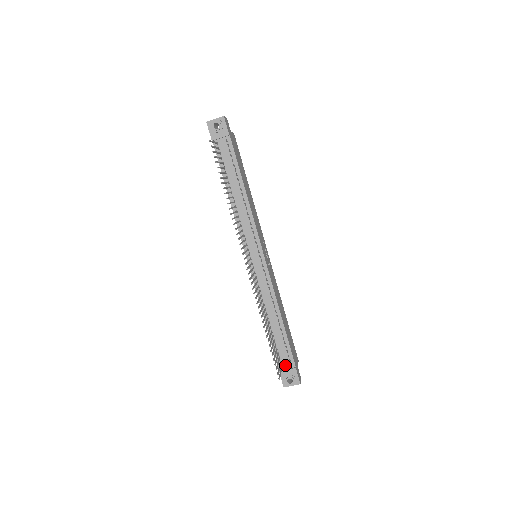
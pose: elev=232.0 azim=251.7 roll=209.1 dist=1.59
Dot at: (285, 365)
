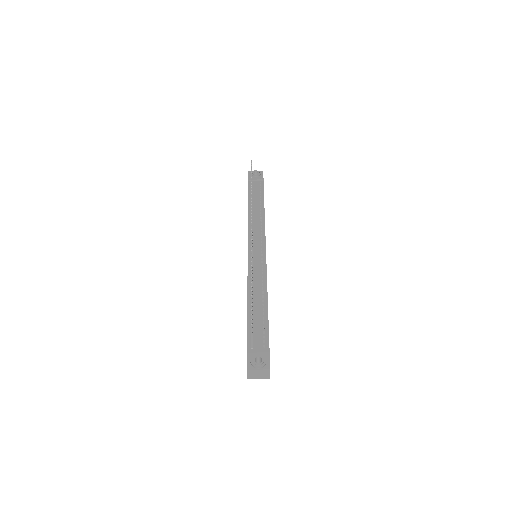
Dot at: (256, 346)
